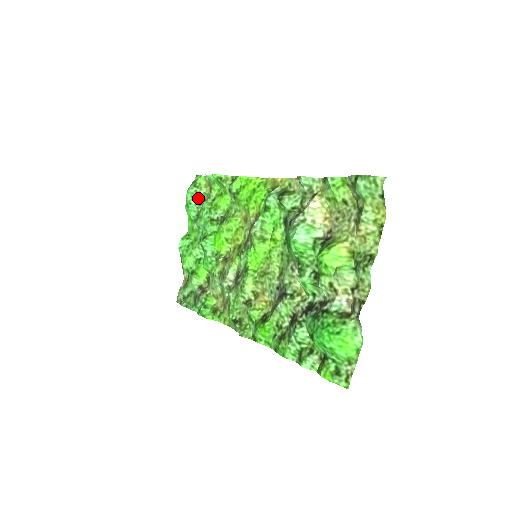
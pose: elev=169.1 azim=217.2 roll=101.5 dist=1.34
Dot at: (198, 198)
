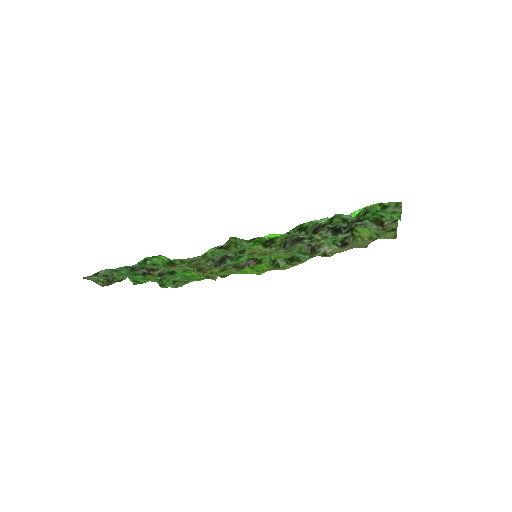
Dot at: occluded
